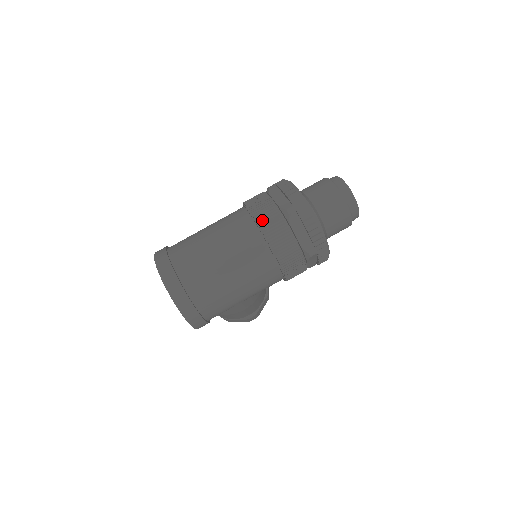
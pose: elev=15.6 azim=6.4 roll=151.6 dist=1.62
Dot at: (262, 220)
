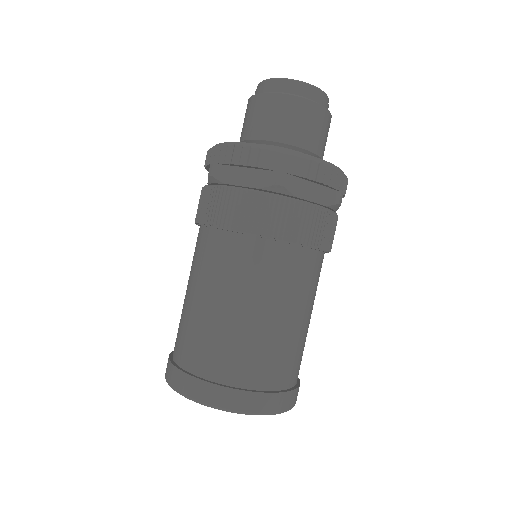
Dot at: (260, 225)
